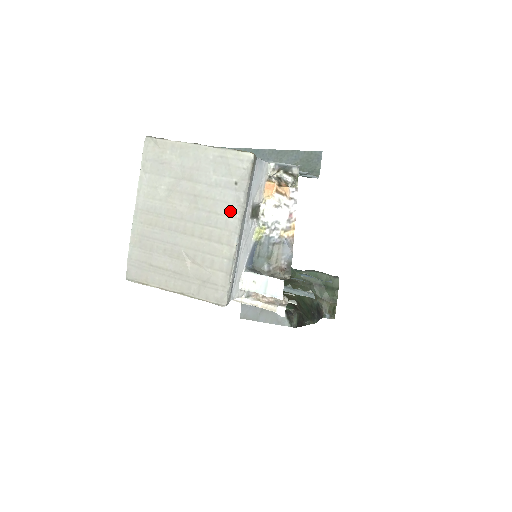
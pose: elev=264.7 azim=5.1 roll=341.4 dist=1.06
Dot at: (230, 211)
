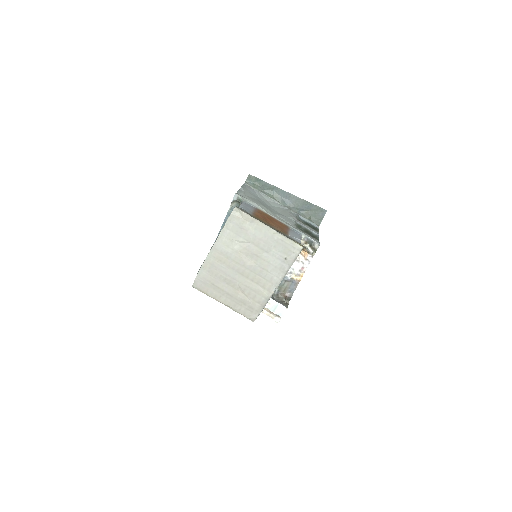
Dot at: (276, 273)
